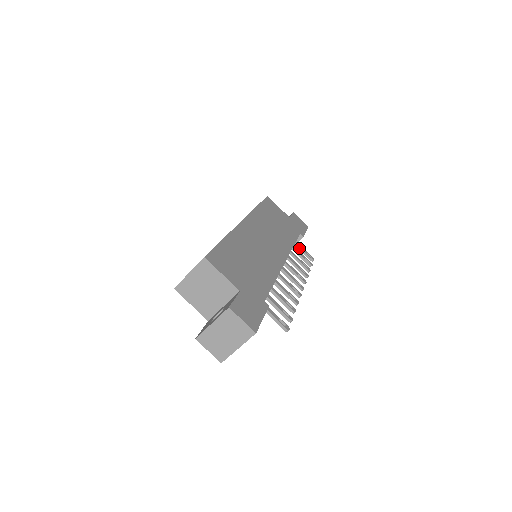
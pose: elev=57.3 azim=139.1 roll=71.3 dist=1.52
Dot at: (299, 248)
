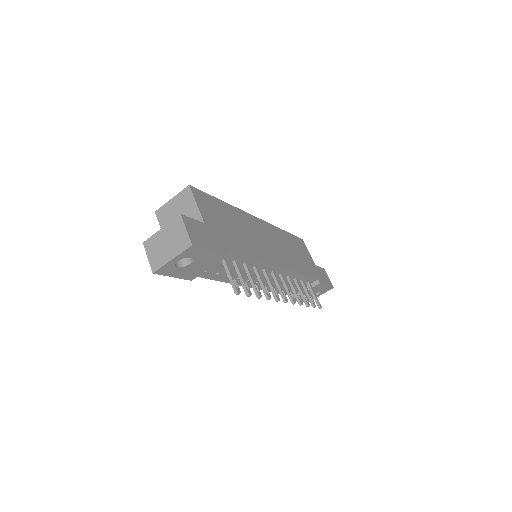
Dot at: (311, 290)
